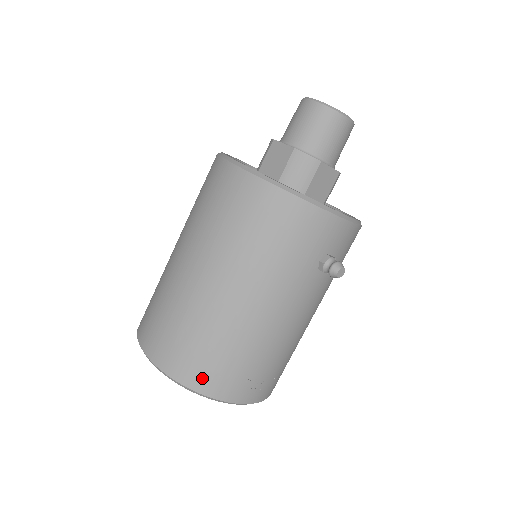
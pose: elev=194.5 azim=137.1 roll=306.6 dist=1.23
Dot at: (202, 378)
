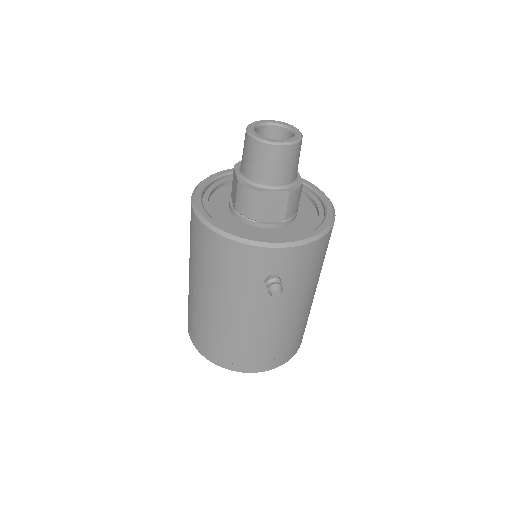
Dot at: (211, 354)
